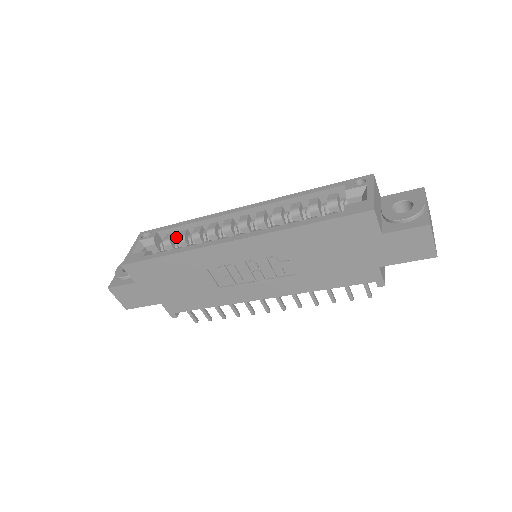
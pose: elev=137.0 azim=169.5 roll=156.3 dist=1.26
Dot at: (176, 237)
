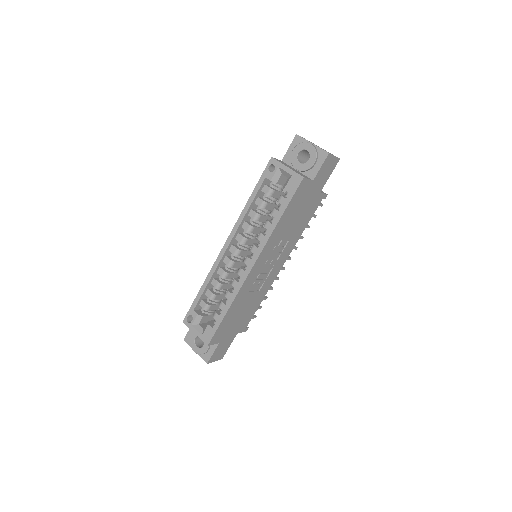
Dot at: (205, 299)
